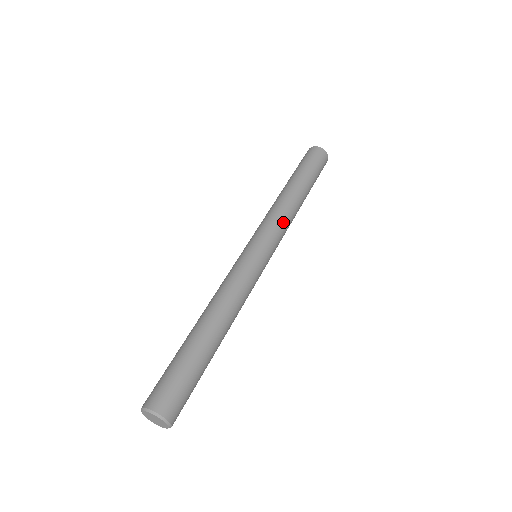
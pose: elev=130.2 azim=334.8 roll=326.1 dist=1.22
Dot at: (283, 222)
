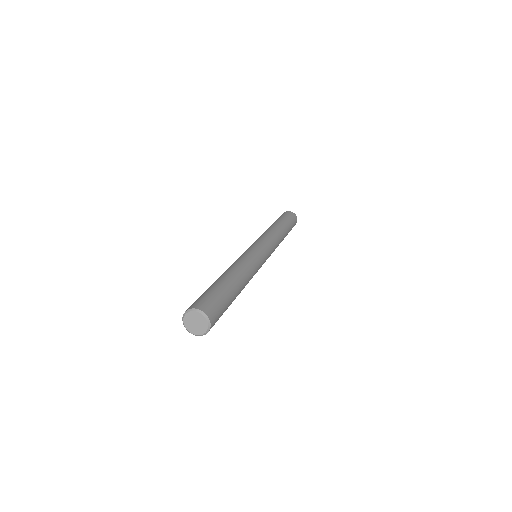
Dot at: (270, 236)
